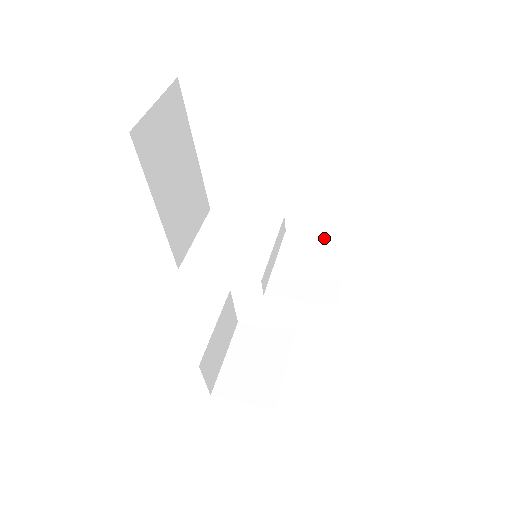
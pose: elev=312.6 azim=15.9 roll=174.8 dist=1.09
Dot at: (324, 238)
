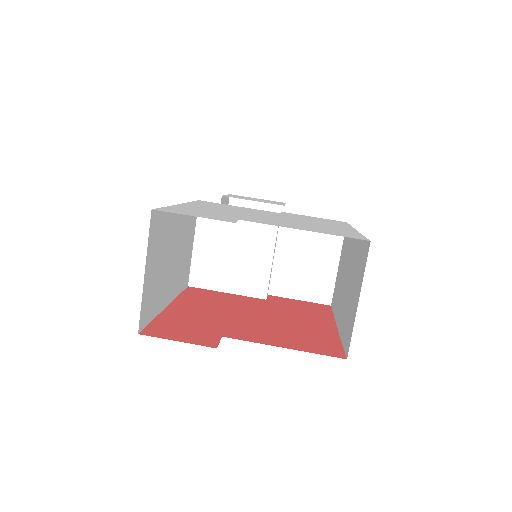
Dot at: occluded
